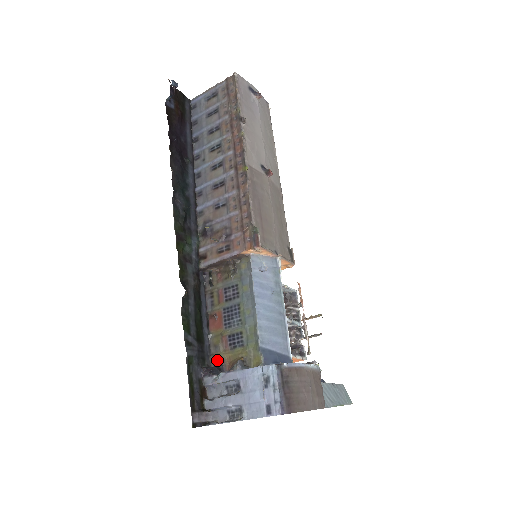
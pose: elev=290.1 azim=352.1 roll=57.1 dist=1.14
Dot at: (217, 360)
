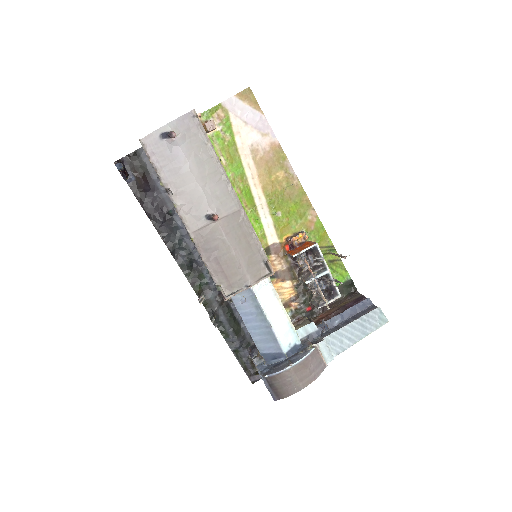
Dot at: occluded
